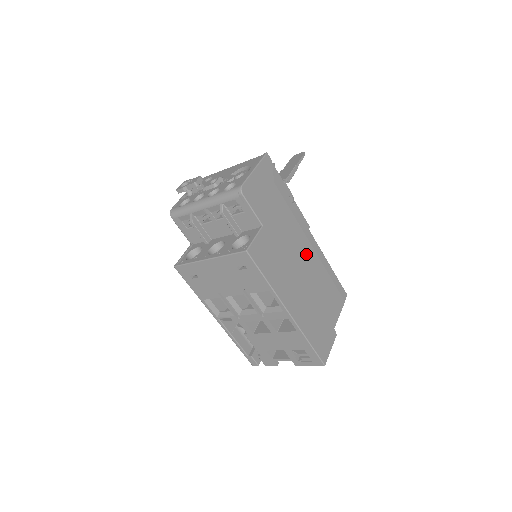
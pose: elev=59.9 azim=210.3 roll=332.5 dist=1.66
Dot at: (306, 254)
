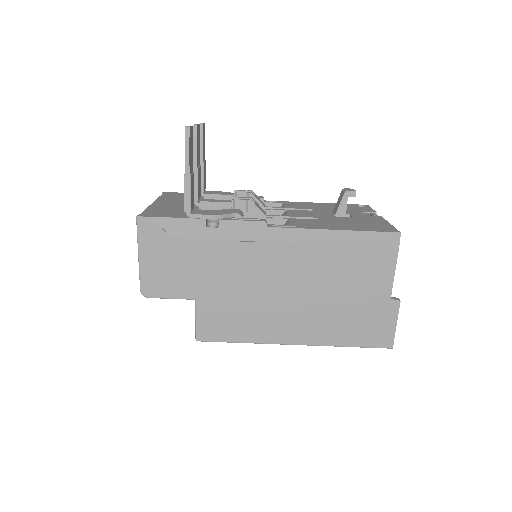
Dot at: (281, 262)
